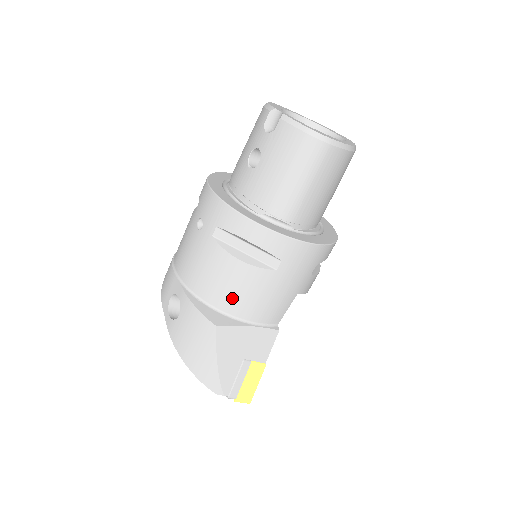
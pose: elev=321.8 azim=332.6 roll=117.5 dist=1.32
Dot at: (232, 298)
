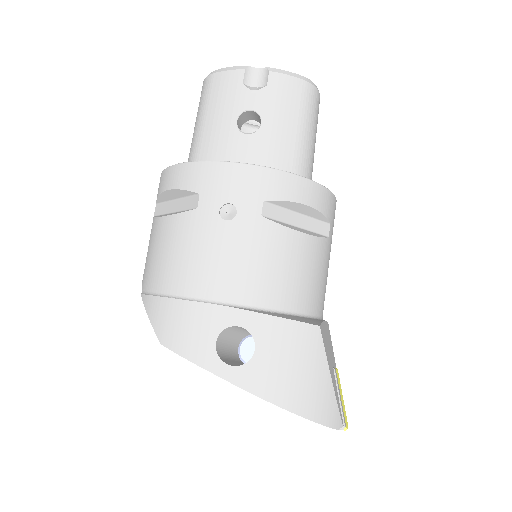
Dot at: (306, 289)
